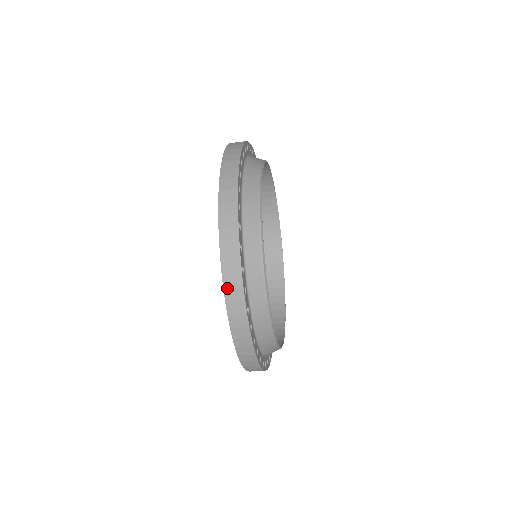
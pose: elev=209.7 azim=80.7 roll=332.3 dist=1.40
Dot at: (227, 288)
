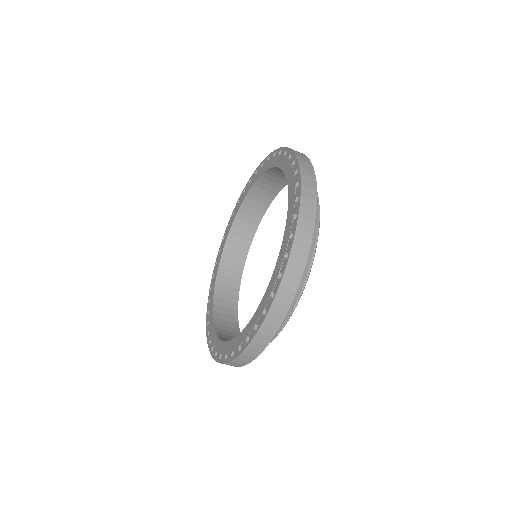
Dot at: (288, 272)
